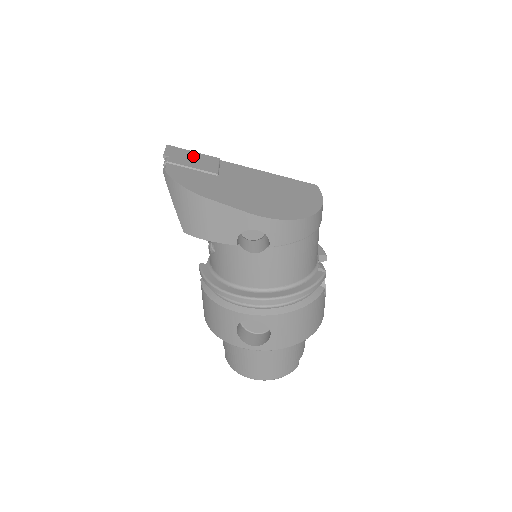
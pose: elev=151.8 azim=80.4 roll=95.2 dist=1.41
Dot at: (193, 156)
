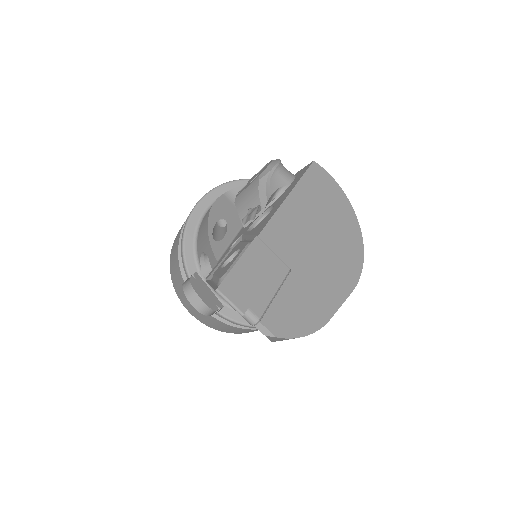
Dot at: (250, 271)
